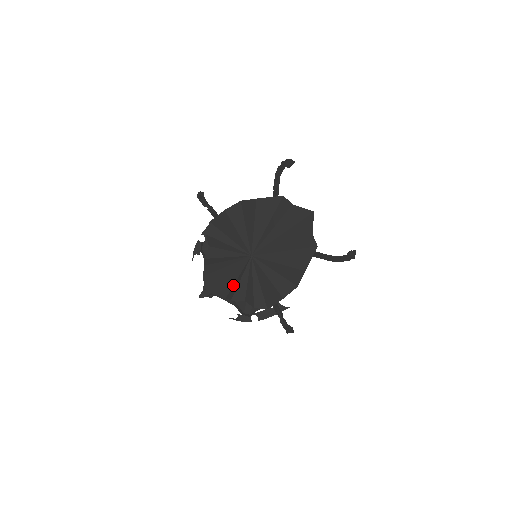
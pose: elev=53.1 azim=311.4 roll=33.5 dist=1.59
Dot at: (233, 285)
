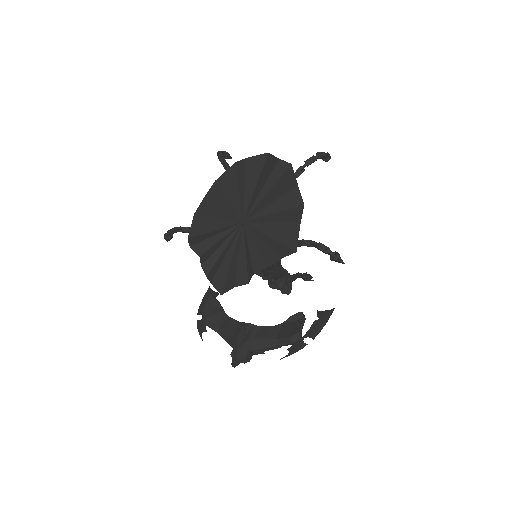
Dot at: (246, 264)
